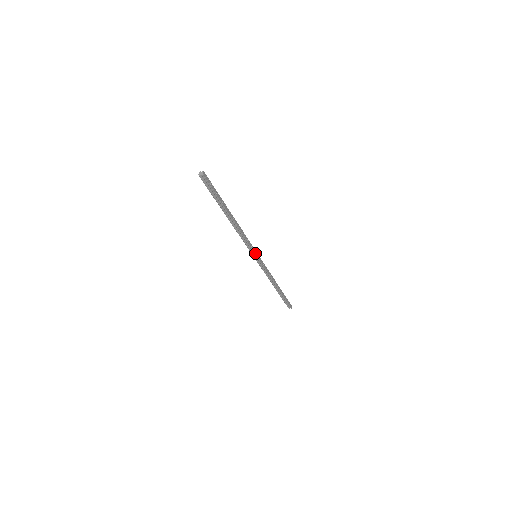
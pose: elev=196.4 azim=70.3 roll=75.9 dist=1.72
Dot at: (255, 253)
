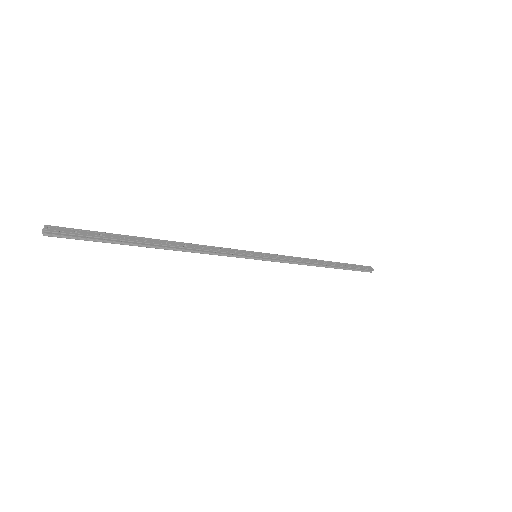
Dot at: (249, 255)
